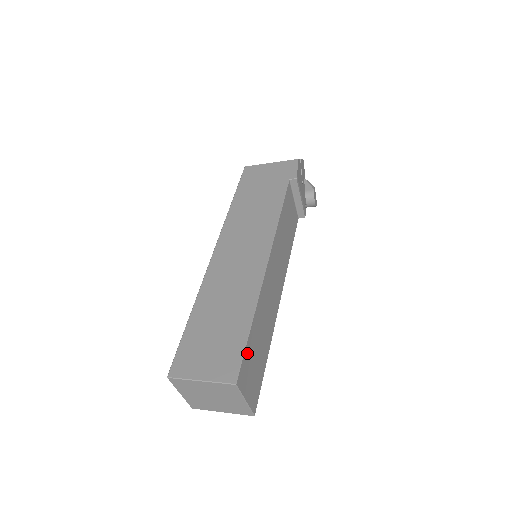
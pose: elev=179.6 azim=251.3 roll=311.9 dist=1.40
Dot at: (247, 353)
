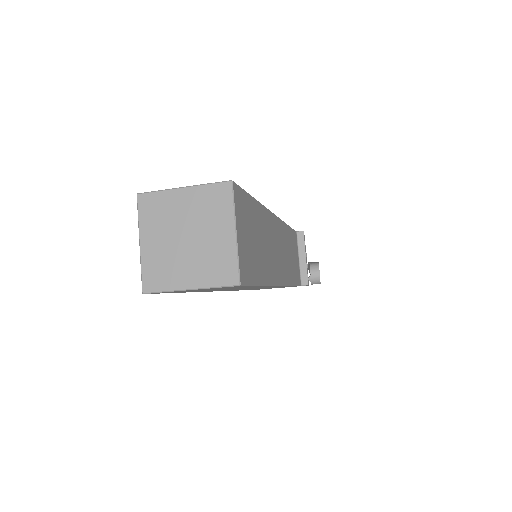
Dot at: (247, 202)
